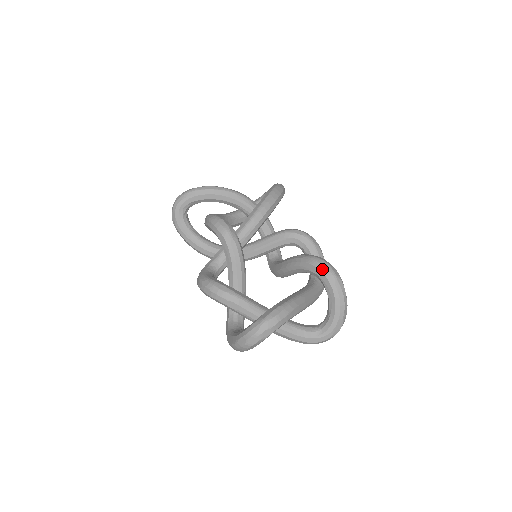
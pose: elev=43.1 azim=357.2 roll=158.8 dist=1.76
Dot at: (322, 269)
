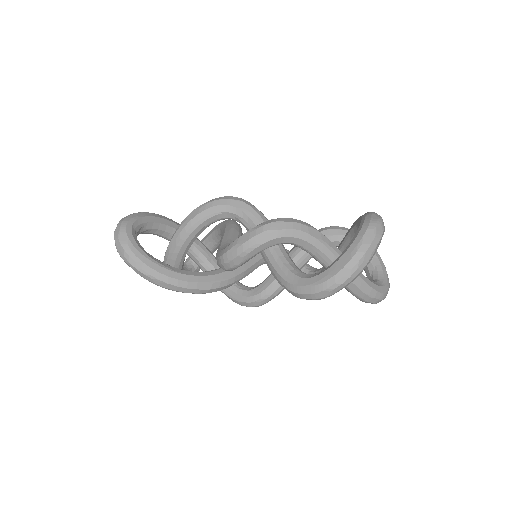
Dot at: (342, 228)
